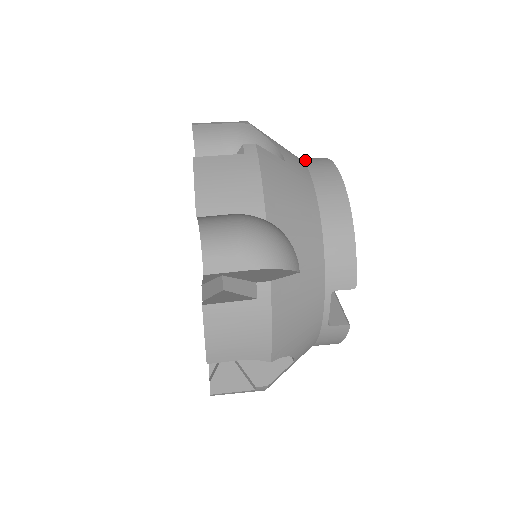
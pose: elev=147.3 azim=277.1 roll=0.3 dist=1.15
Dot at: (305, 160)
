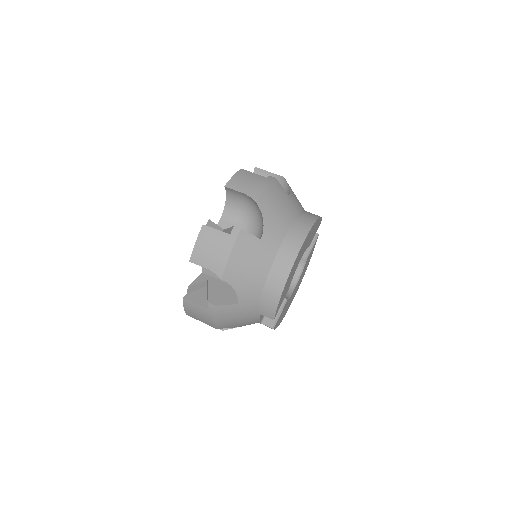
Dot at: (292, 228)
